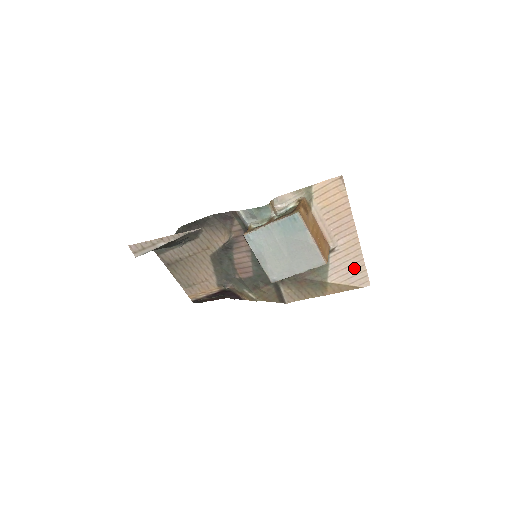
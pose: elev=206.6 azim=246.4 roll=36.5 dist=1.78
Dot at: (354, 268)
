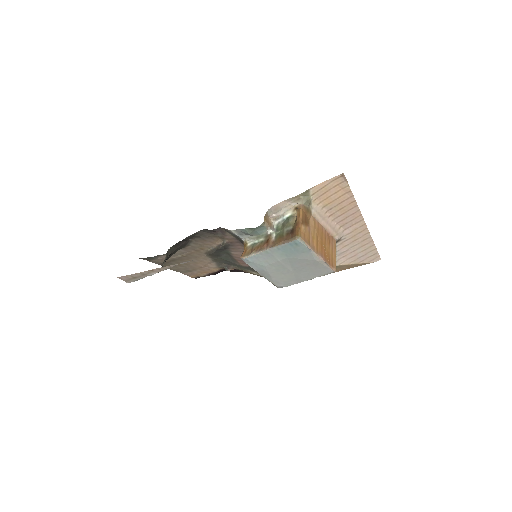
Dot at: (363, 249)
